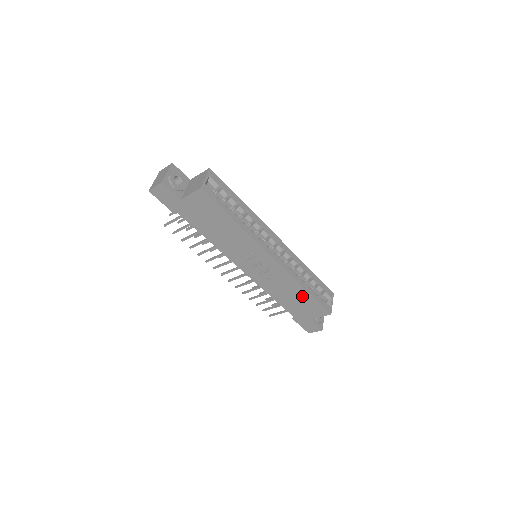
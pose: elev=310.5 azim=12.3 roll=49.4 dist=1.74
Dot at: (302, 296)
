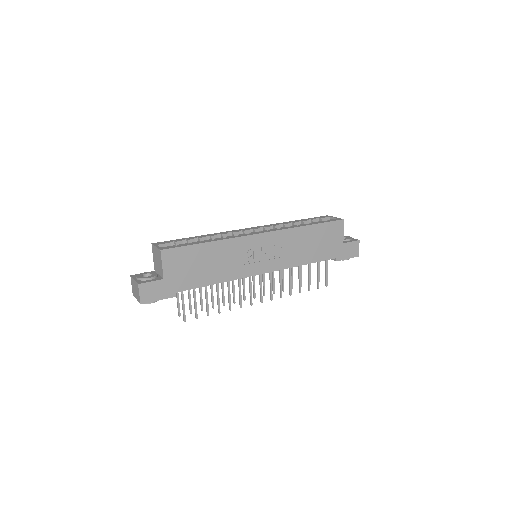
Dot at: (313, 234)
